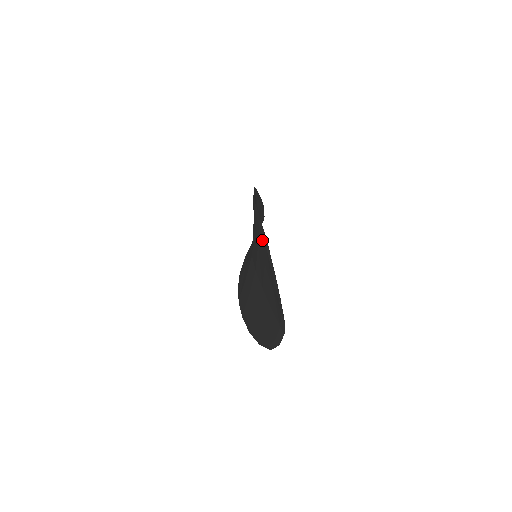
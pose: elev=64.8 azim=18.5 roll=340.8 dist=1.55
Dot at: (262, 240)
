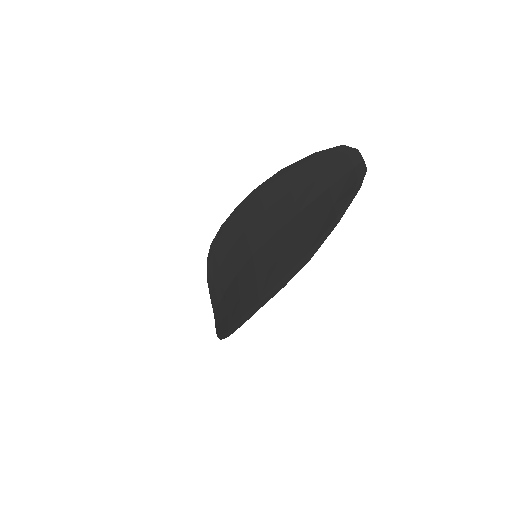
Dot at: (273, 185)
